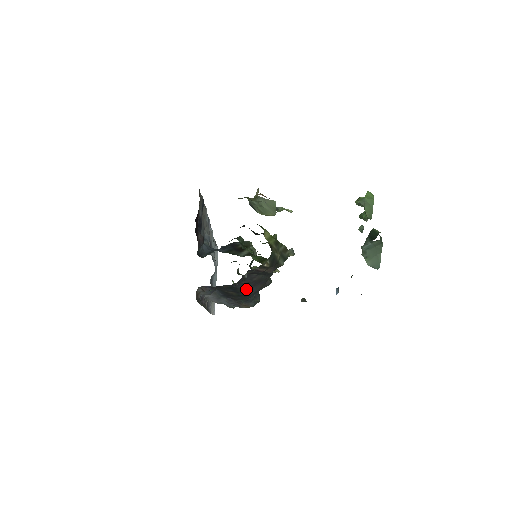
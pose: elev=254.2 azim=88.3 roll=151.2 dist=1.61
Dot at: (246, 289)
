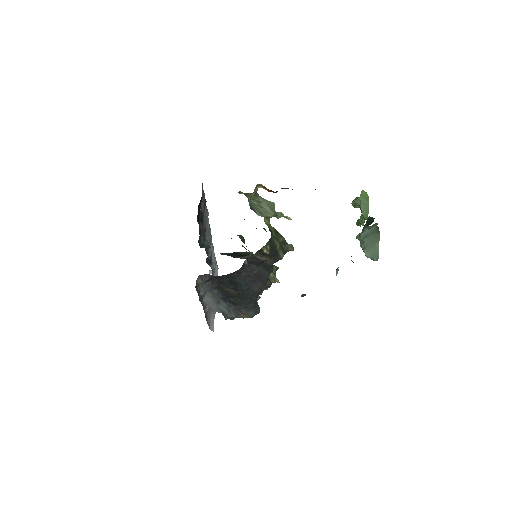
Dot at: (246, 285)
